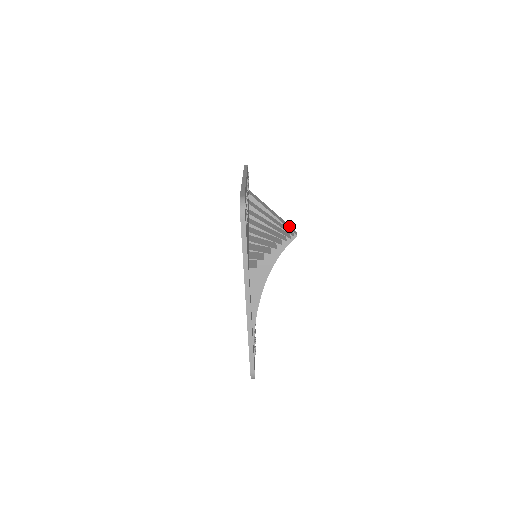
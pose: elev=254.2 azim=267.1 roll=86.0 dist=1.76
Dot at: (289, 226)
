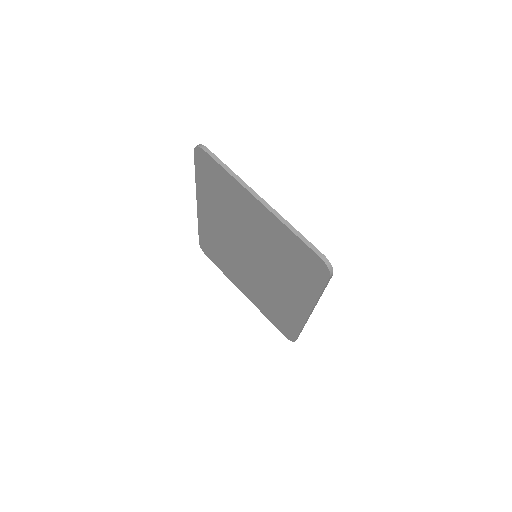
Dot at: occluded
